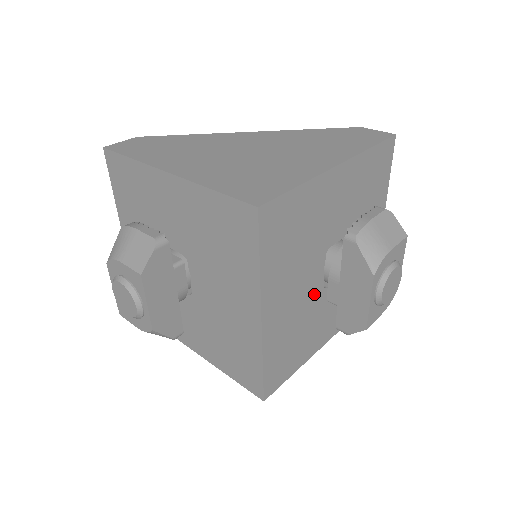
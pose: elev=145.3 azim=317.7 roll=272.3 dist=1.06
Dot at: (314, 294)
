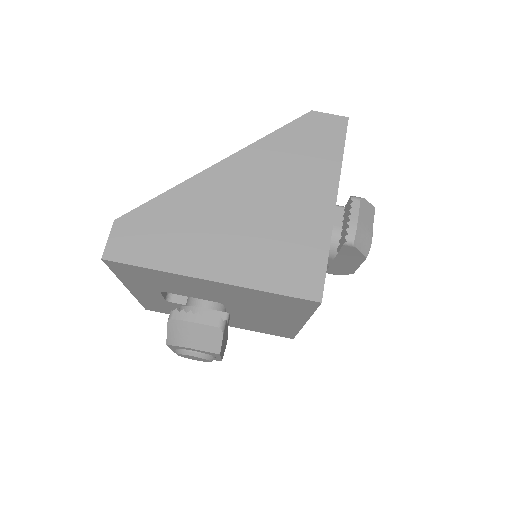
Dot at: occluded
